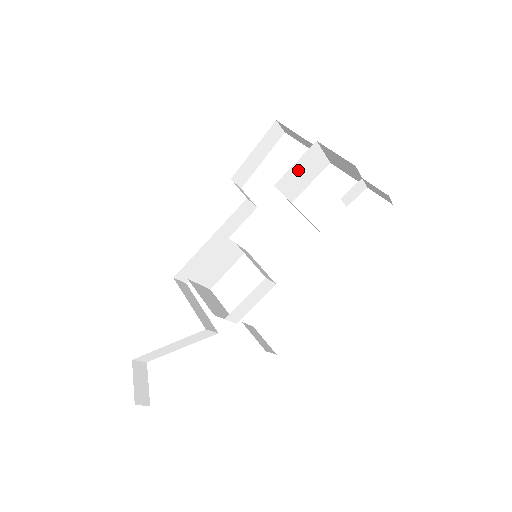
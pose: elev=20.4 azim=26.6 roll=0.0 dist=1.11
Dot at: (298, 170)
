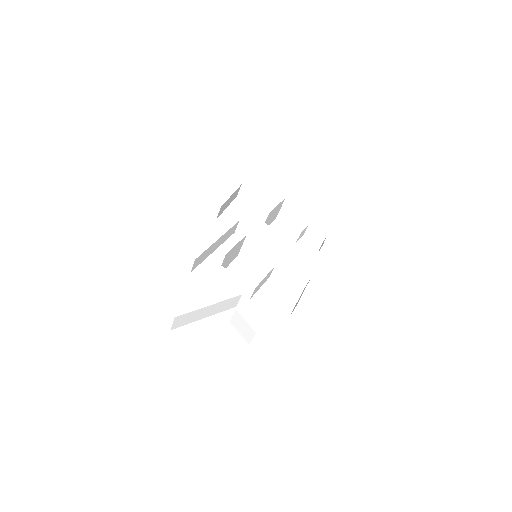
Dot at: (274, 211)
